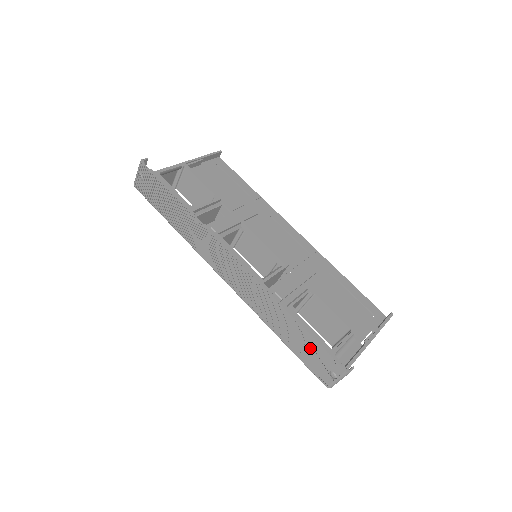
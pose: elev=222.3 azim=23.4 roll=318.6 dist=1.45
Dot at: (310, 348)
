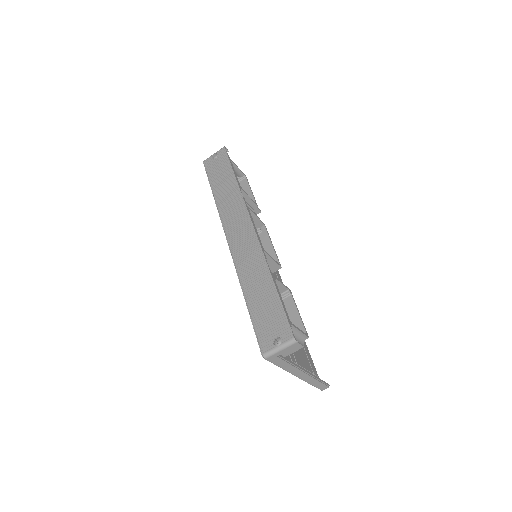
Dot at: (271, 311)
